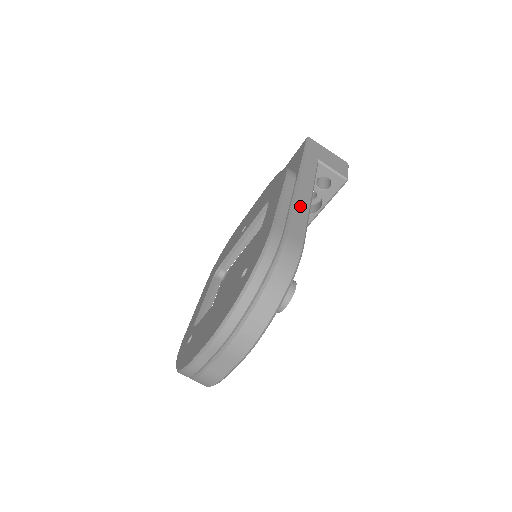
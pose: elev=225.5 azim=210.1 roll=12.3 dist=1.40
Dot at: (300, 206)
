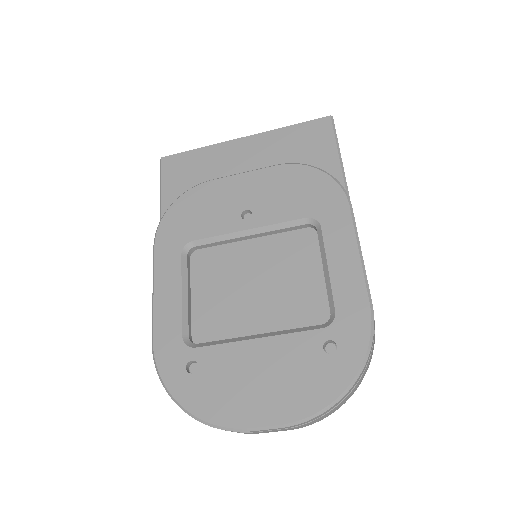
Dot at: occluded
